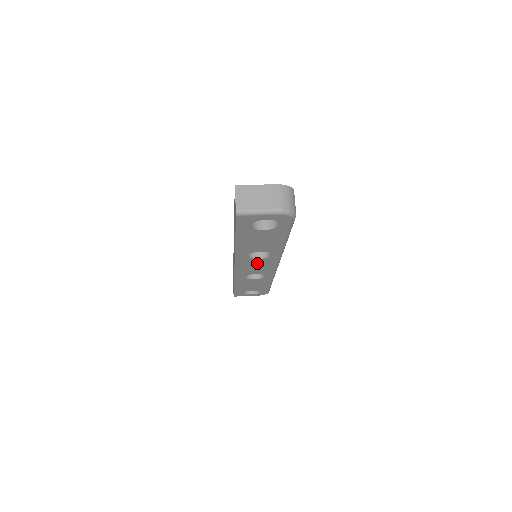
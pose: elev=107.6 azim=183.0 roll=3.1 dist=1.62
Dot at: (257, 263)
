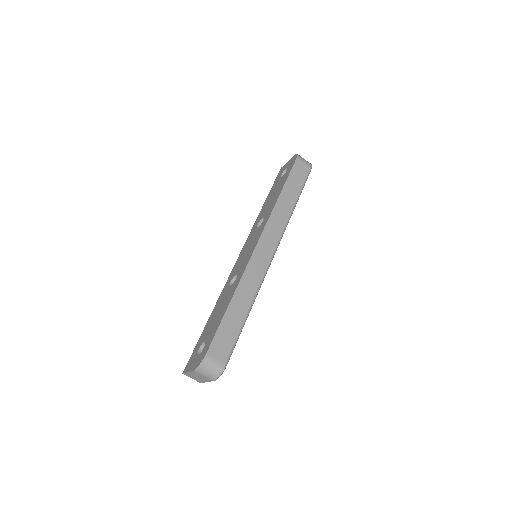
Dot at: occluded
